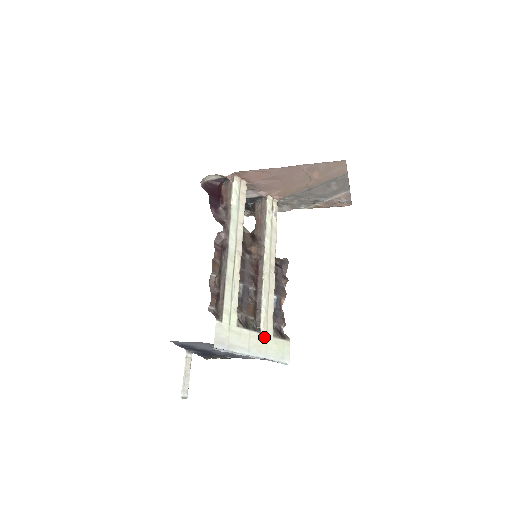
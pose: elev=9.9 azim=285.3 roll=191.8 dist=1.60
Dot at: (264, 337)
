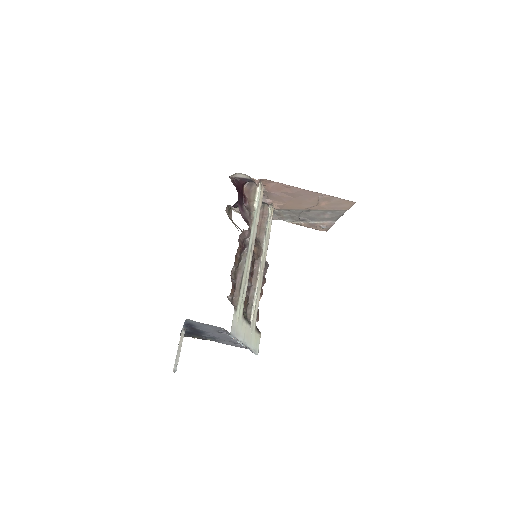
Dot at: (251, 329)
